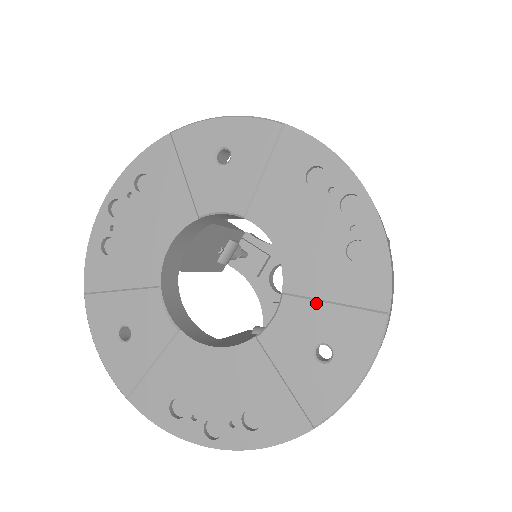
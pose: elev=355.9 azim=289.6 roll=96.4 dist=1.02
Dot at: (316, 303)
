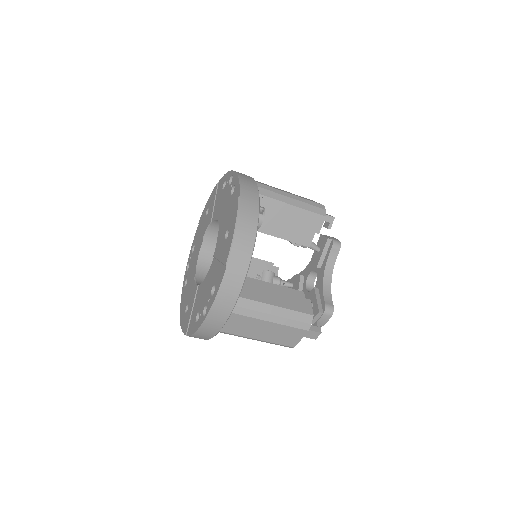
Dot at: (225, 221)
